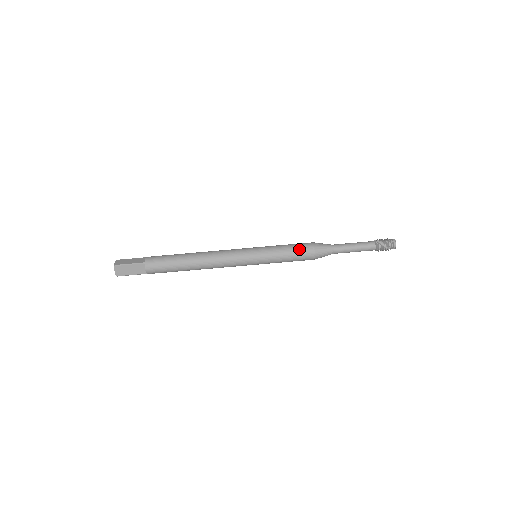
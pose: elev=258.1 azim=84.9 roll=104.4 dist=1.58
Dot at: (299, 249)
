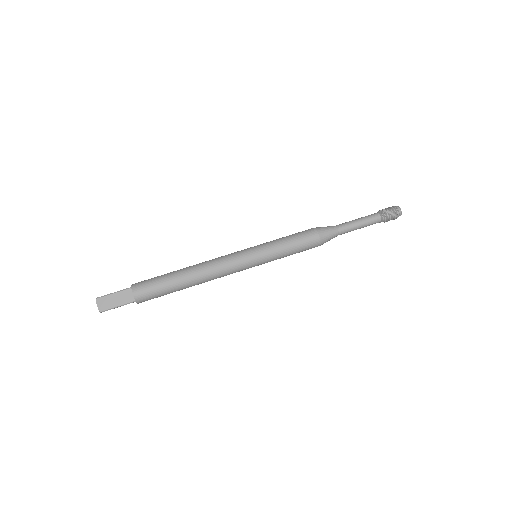
Dot at: (300, 234)
